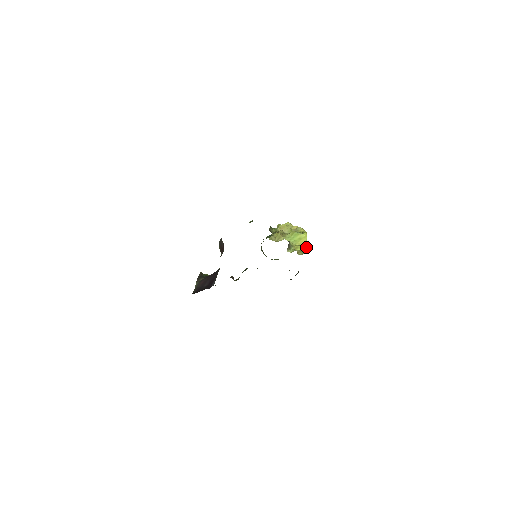
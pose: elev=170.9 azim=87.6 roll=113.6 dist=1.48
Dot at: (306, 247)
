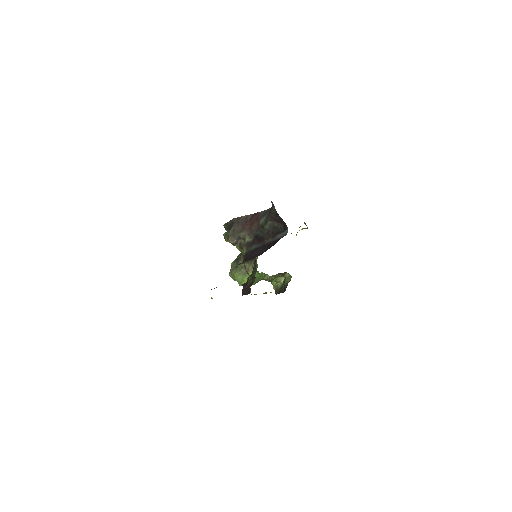
Dot at: (301, 229)
